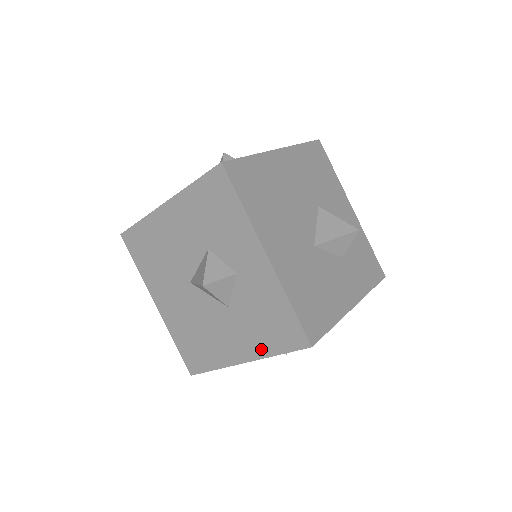
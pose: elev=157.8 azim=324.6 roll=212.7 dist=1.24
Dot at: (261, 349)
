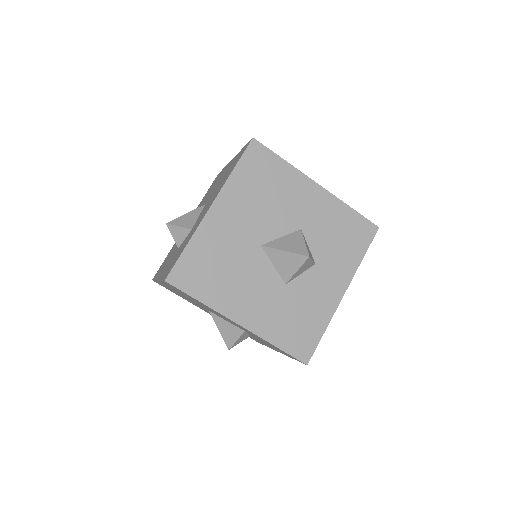
Dot at: occluded
